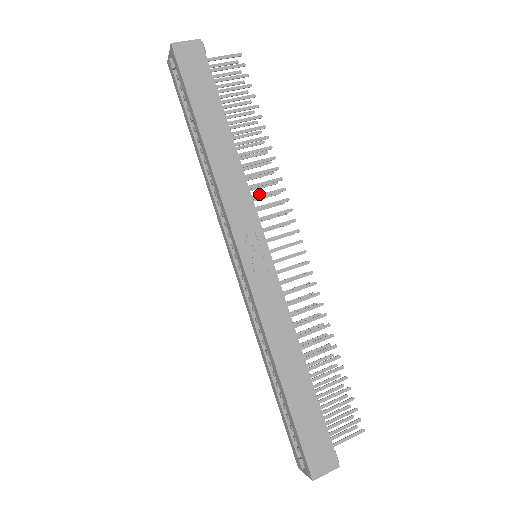
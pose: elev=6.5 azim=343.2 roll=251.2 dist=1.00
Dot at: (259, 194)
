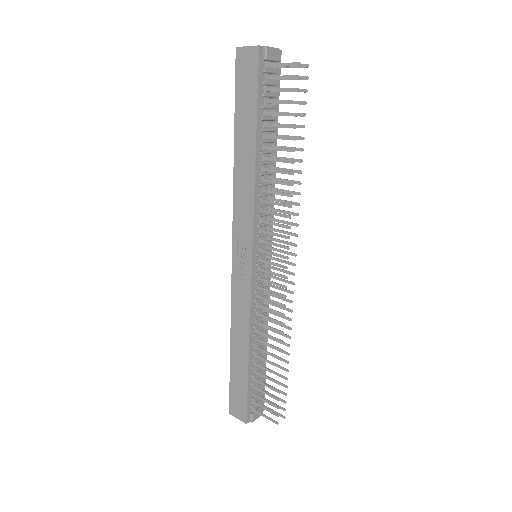
Dot at: (268, 211)
